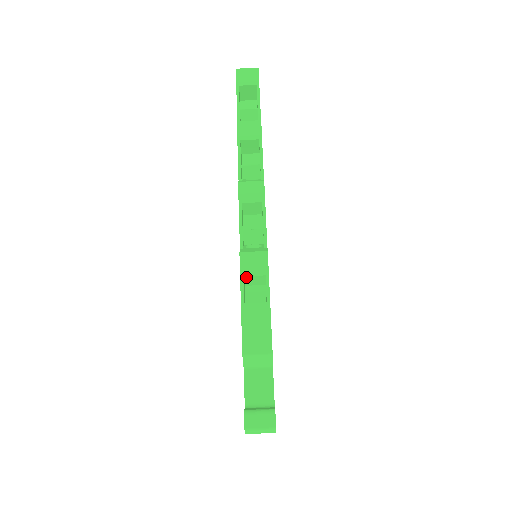
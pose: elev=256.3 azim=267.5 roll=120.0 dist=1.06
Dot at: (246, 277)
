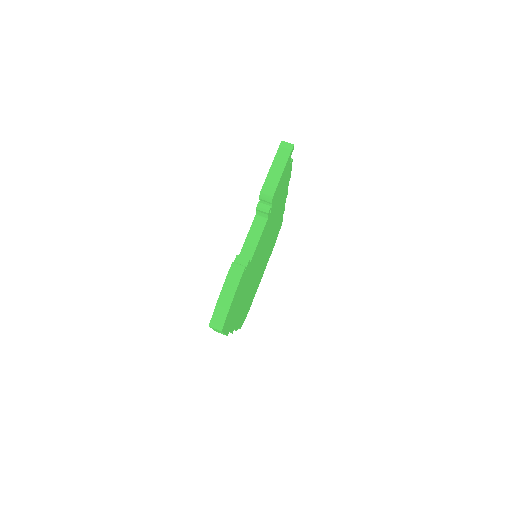
Dot at: occluded
